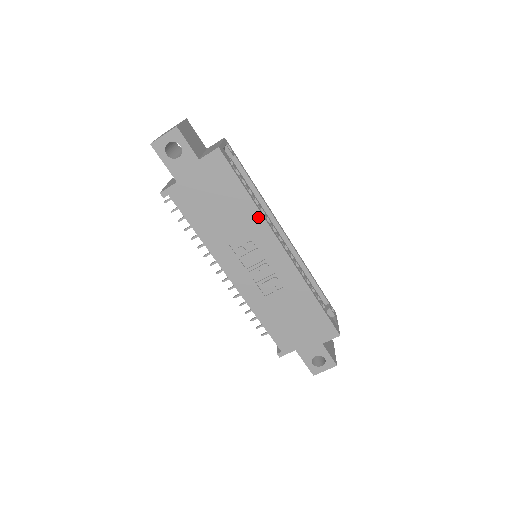
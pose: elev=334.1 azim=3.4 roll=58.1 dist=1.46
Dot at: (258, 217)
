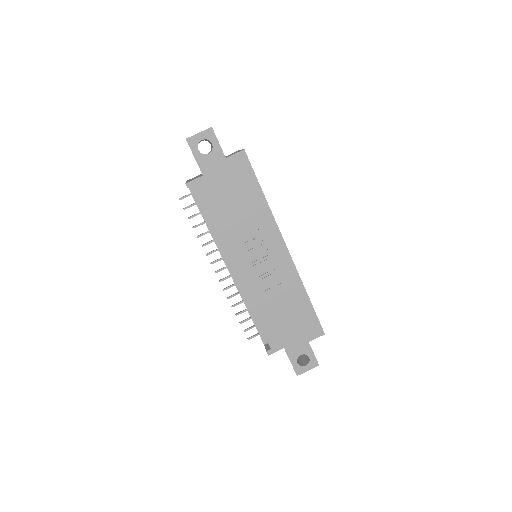
Dot at: (268, 215)
